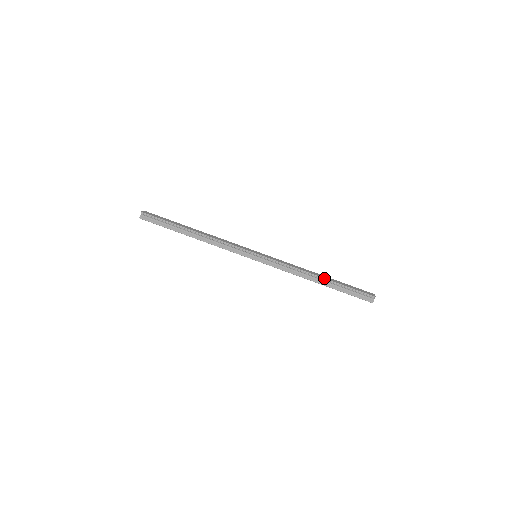
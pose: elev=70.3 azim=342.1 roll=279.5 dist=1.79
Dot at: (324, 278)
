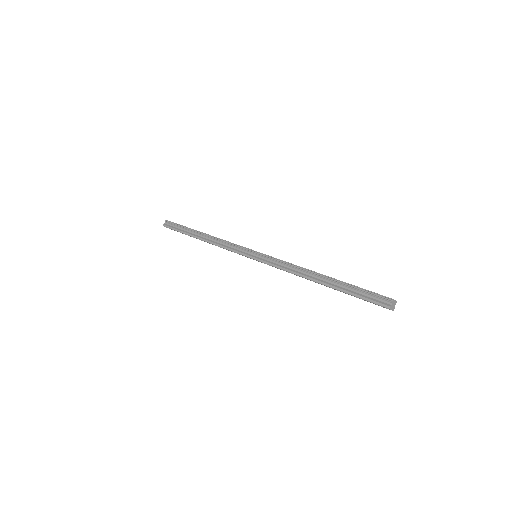
Dot at: occluded
